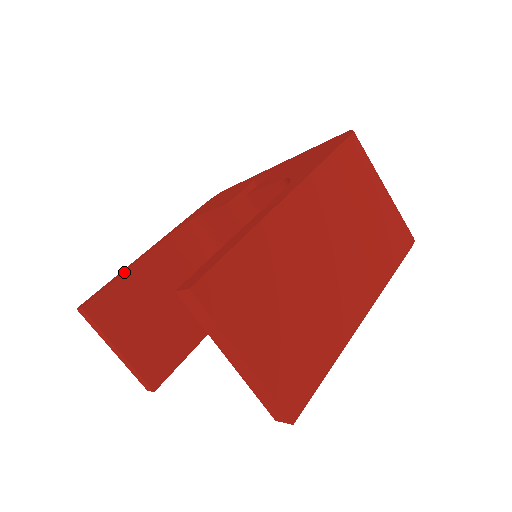
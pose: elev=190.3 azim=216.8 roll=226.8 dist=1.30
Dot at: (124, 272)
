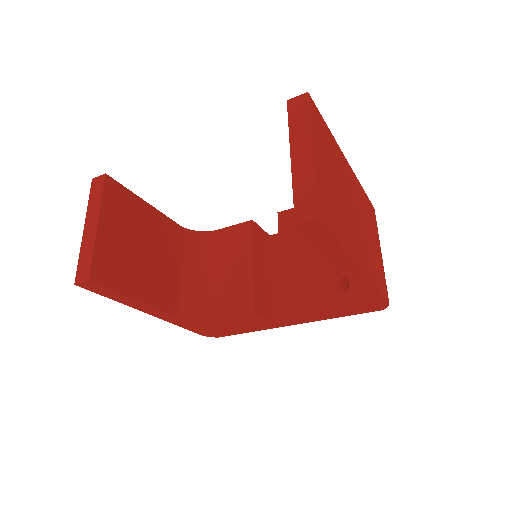
Dot at: occluded
